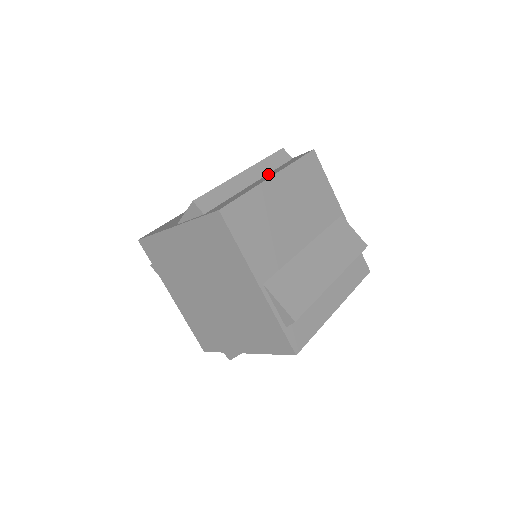
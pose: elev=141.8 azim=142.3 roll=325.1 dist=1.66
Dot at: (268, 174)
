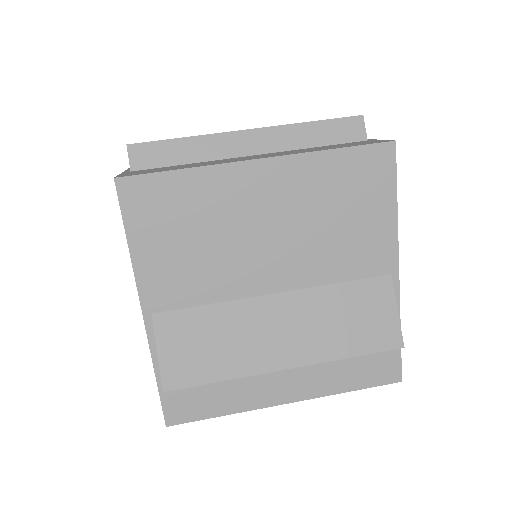
Dot at: (289, 150)
